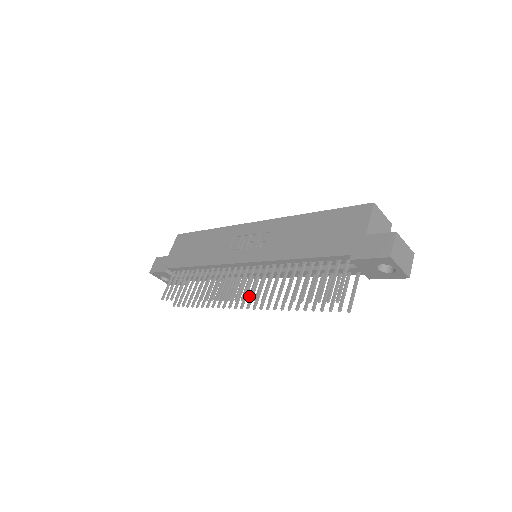
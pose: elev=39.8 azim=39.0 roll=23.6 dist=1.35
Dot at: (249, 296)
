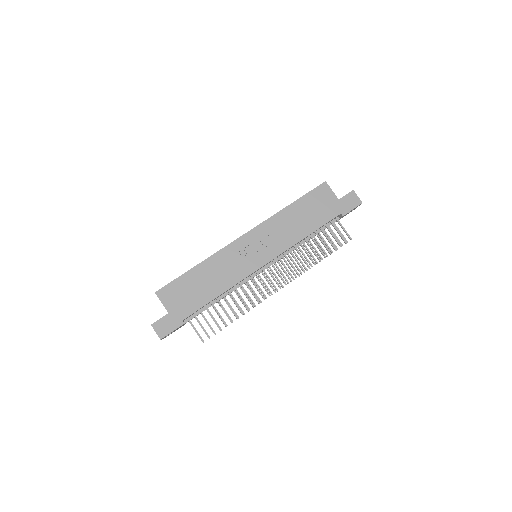
Dot at: (292, 277)
